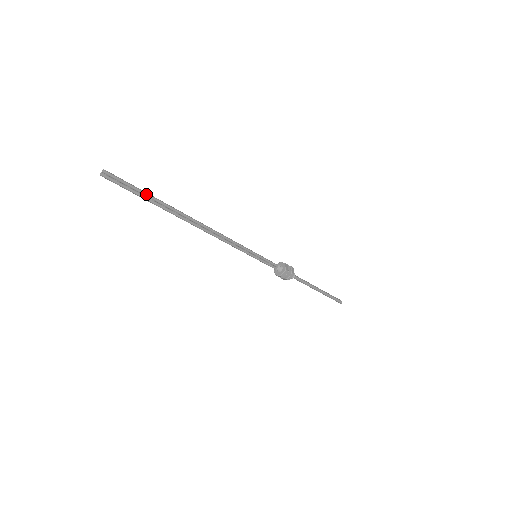
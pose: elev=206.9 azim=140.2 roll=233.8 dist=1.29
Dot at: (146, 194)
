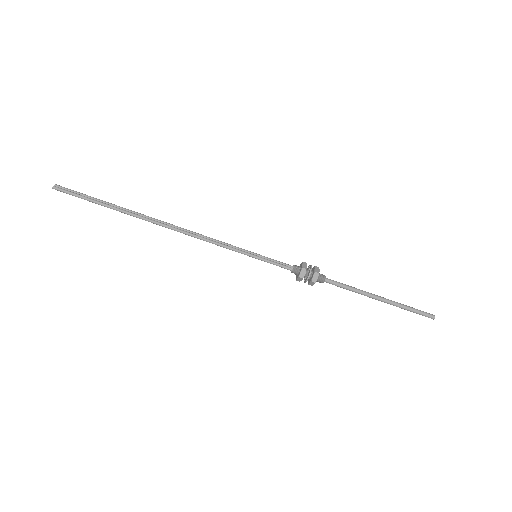
Dot at: (100, 200)
